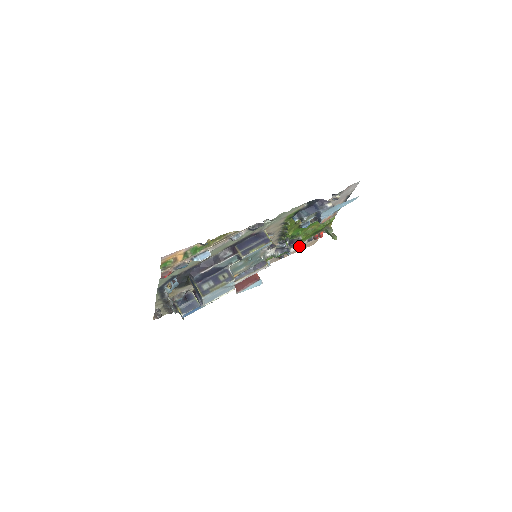
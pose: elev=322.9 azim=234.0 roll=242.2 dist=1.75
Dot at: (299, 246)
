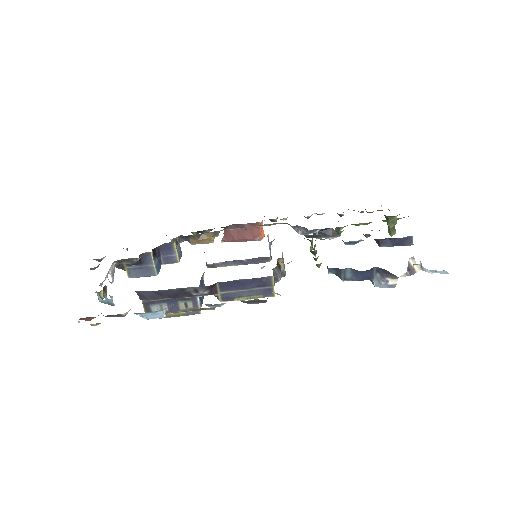
Dot at: (332, 238)
